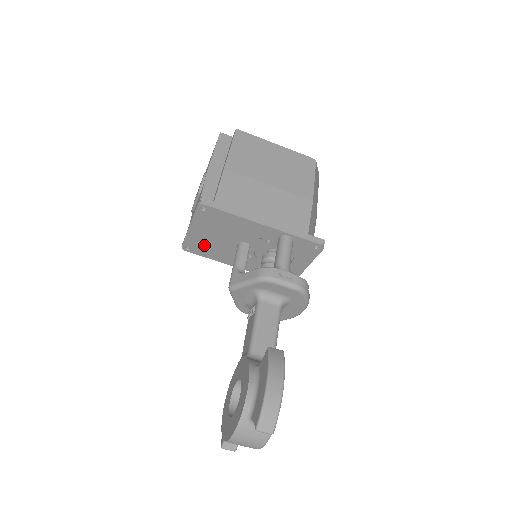
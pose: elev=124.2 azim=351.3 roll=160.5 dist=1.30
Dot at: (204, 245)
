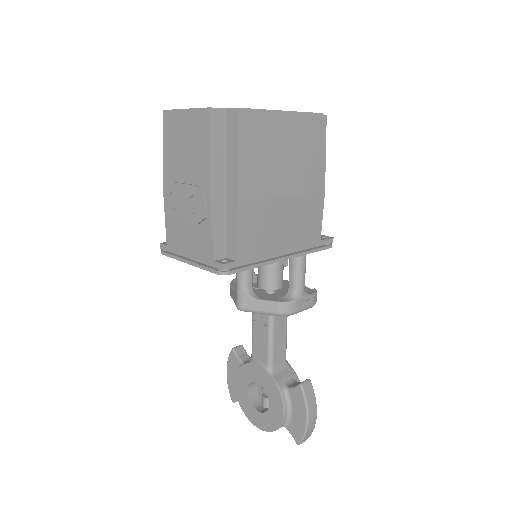
Dot at: occluded
